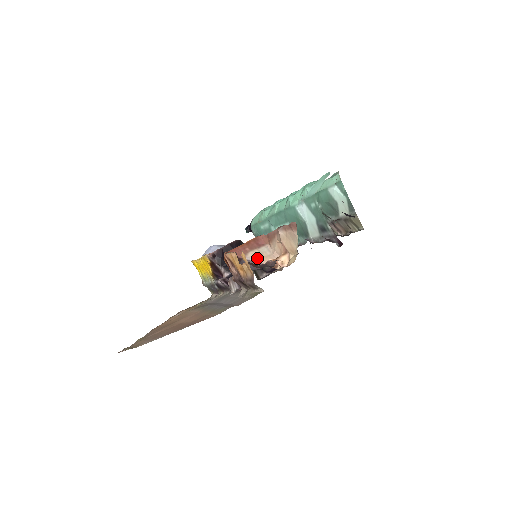
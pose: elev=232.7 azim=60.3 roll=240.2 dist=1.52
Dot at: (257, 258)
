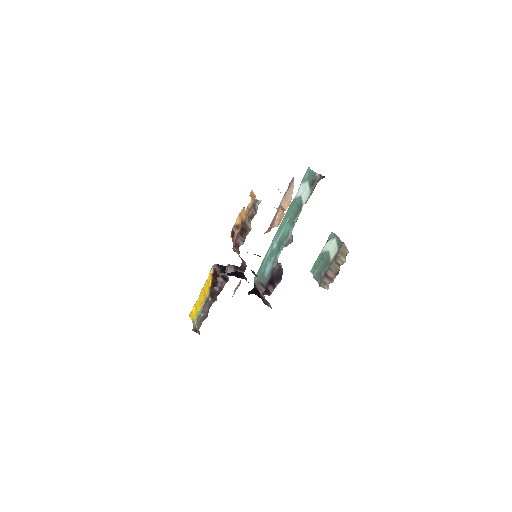
Dot at: occluded
